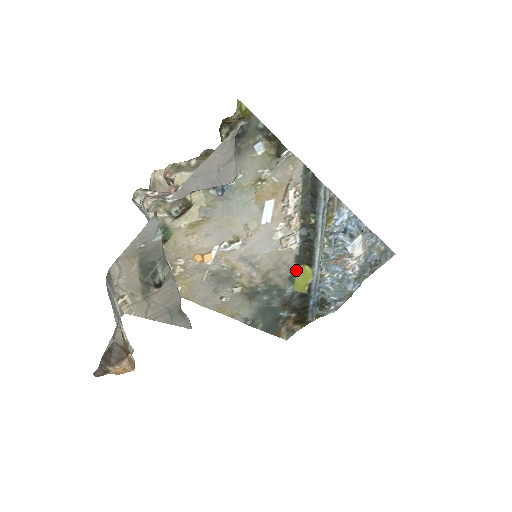
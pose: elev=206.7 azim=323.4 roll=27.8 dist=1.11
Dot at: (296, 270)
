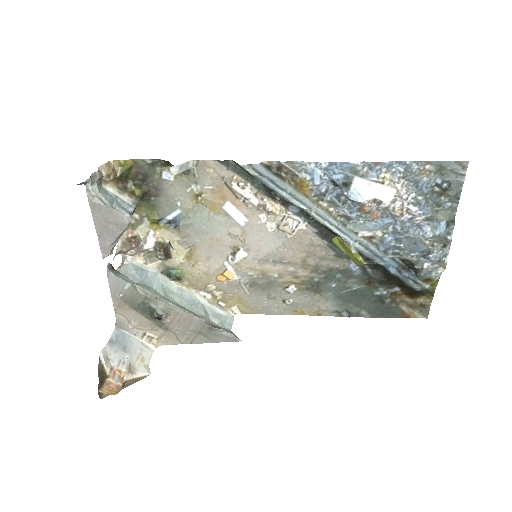
Dot at: (335, 245)
